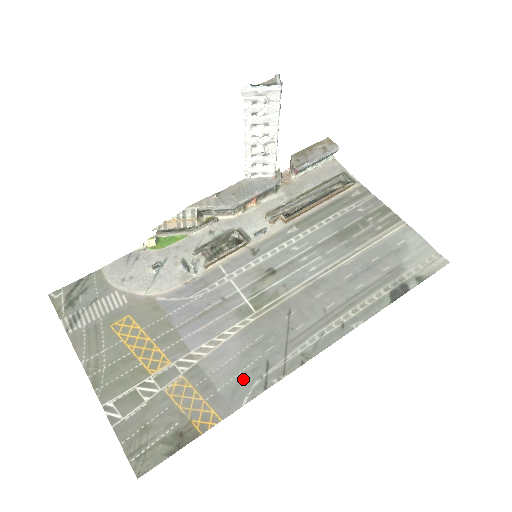
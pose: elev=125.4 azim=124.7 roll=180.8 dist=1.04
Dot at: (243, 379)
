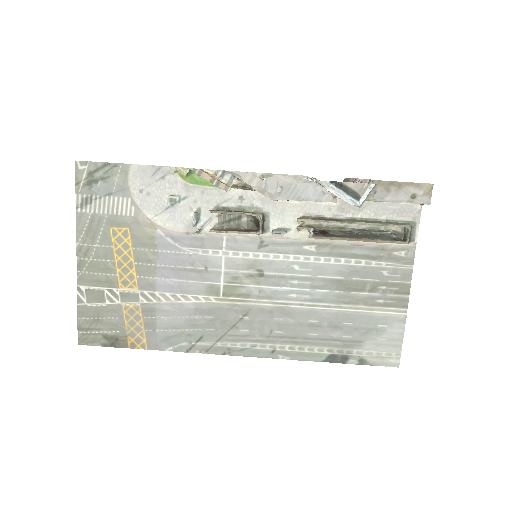
Dot at: (178, 335)
